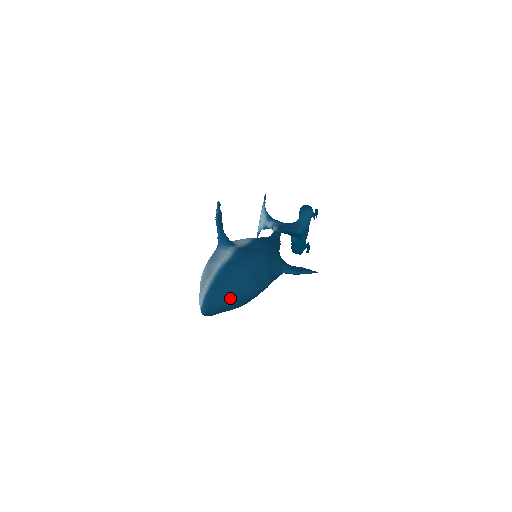
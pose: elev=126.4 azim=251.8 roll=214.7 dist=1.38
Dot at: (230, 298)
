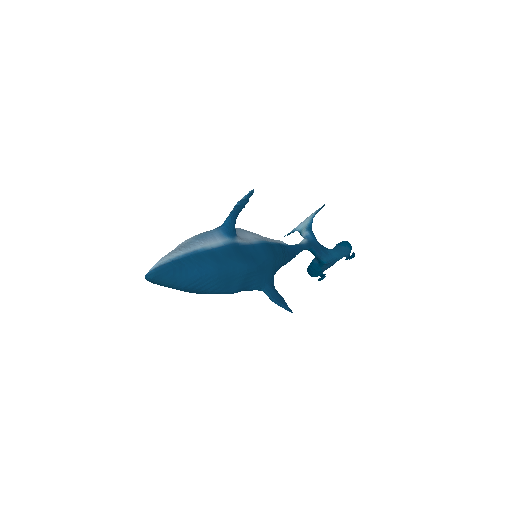
Dot at: (182, 282)
